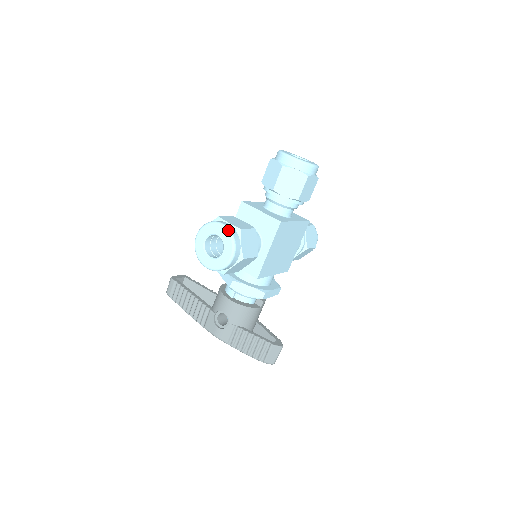
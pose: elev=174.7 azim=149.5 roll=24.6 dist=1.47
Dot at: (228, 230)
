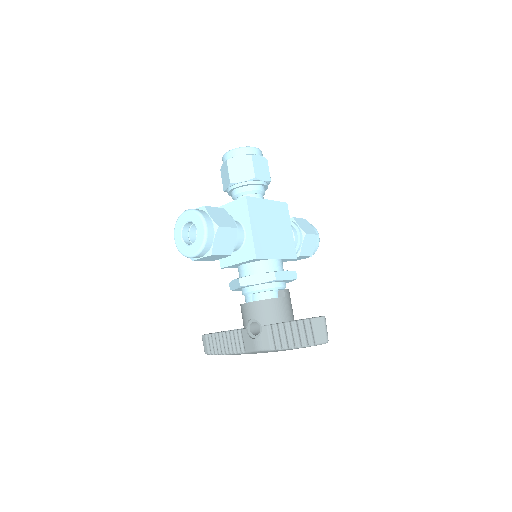
Dot at: (192, 210)
